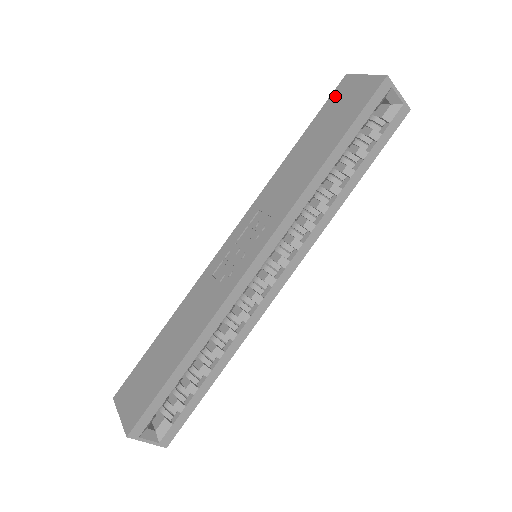
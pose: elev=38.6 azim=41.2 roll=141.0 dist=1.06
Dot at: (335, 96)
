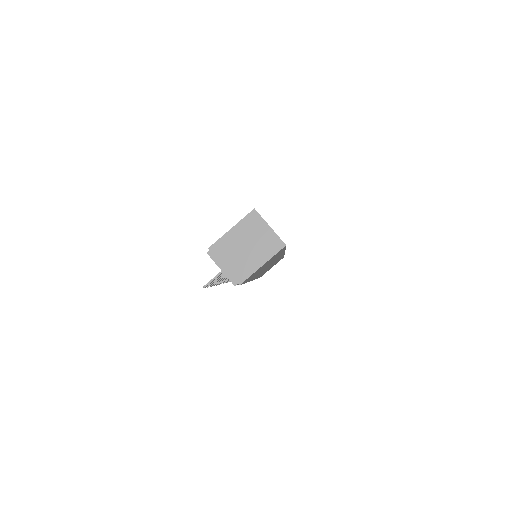
Dot at: occluded
